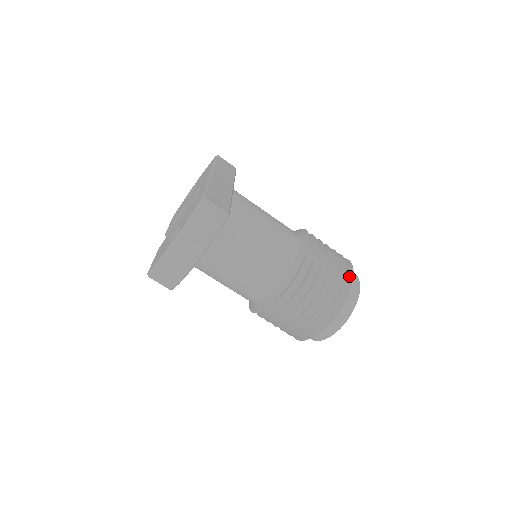
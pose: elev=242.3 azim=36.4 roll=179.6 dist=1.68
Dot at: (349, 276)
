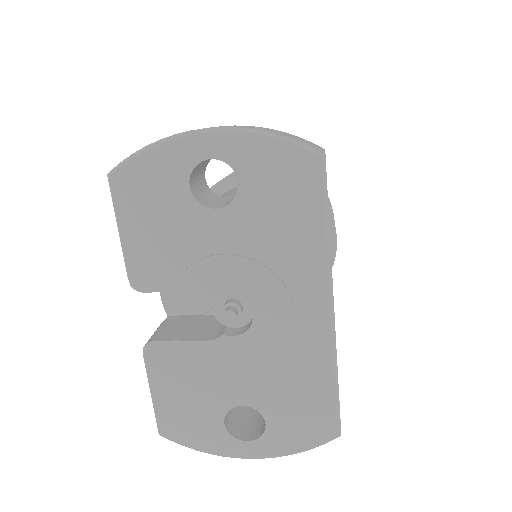
Dot at: occluded
